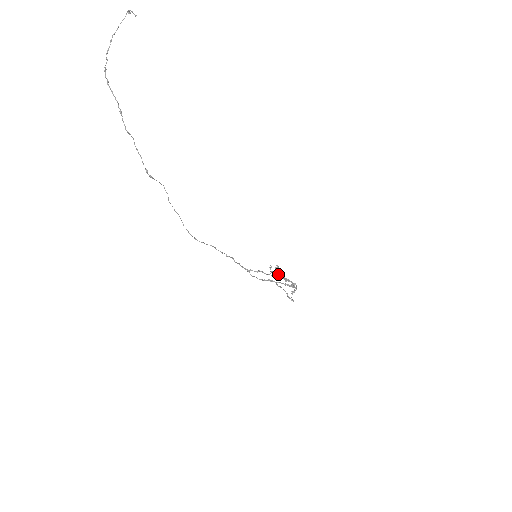
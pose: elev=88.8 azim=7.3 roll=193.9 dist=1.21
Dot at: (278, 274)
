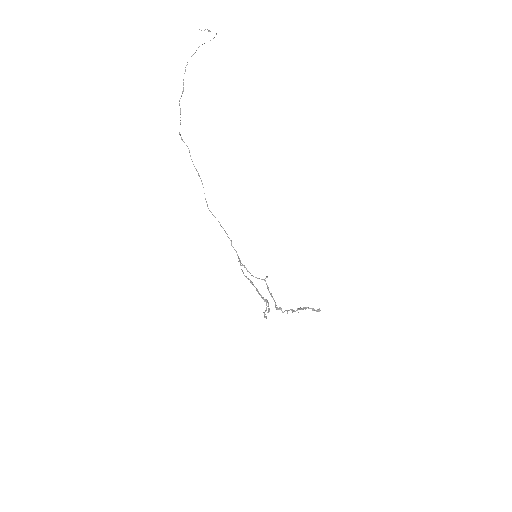
Dot at: occluded
